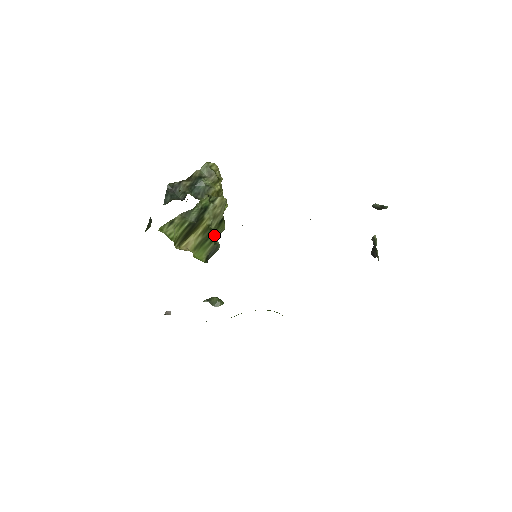
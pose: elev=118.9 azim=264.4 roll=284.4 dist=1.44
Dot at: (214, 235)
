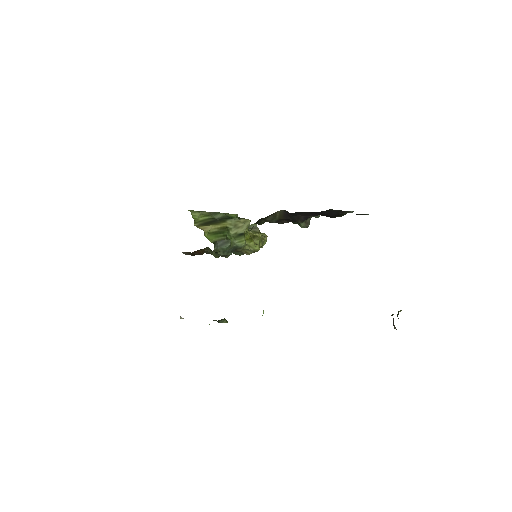
Dot at: (230, 237)
